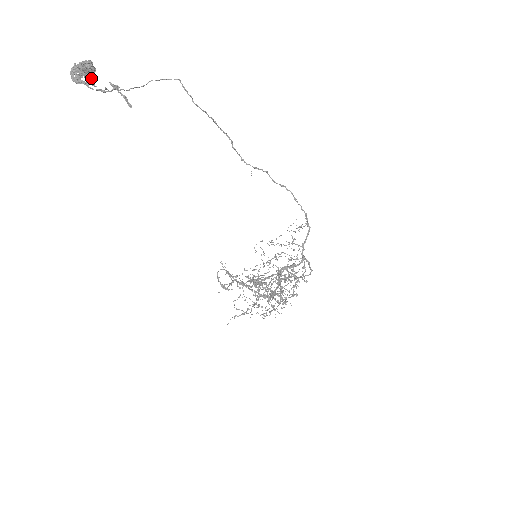
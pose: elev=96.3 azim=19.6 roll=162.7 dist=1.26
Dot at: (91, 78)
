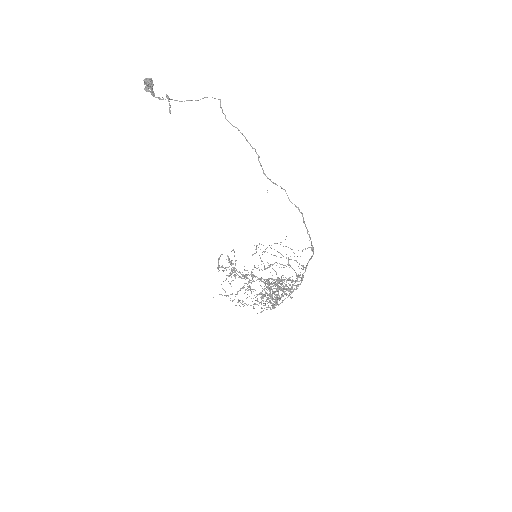
Dot at: (150, 89)
